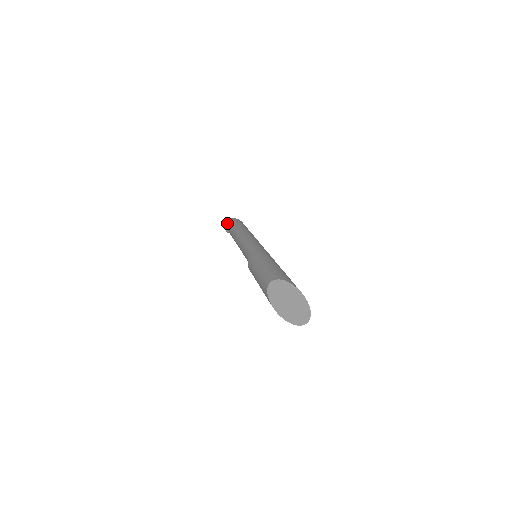
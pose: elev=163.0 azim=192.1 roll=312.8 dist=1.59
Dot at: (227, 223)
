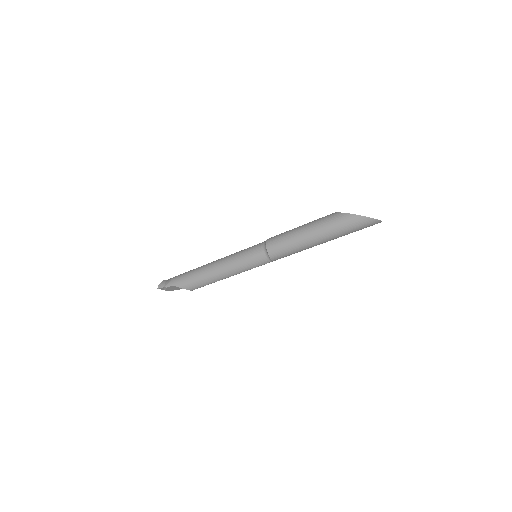
Dot at: (167, 280)
